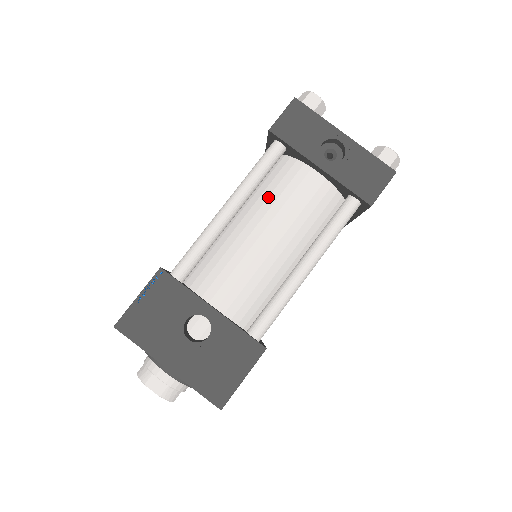
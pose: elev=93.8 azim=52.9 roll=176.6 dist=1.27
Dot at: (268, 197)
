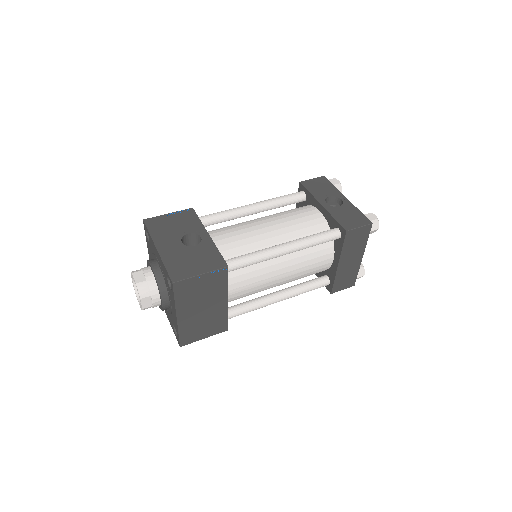
Dot at: (281, 213)
